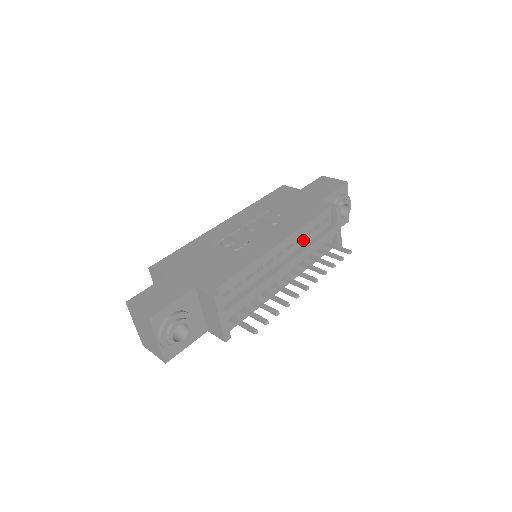
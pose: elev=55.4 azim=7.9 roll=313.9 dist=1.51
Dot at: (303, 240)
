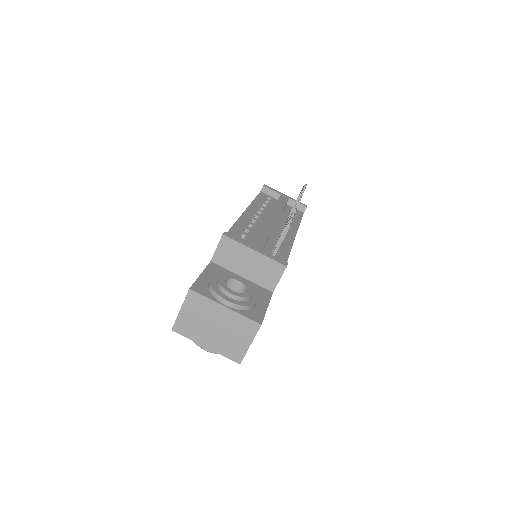
Dot at: (266, 209)
